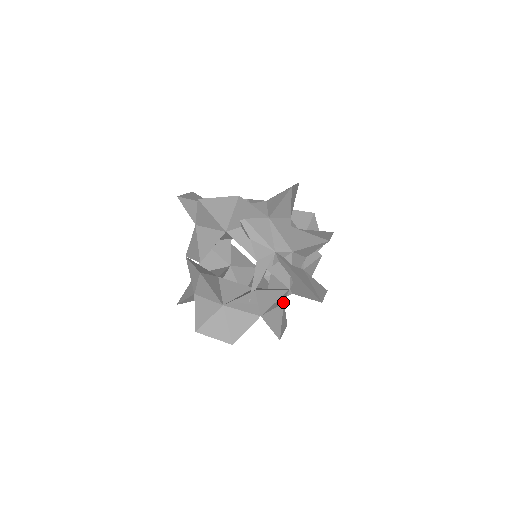
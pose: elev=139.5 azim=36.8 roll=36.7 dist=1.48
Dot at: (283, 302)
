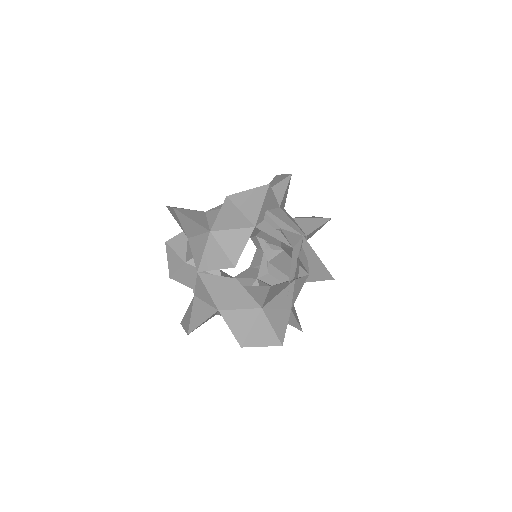
Dot at: occluded
